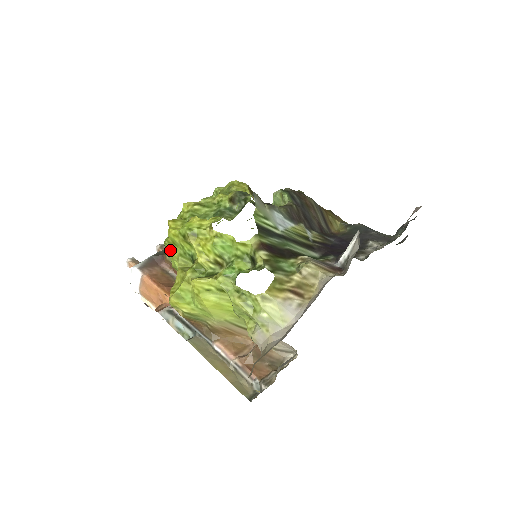
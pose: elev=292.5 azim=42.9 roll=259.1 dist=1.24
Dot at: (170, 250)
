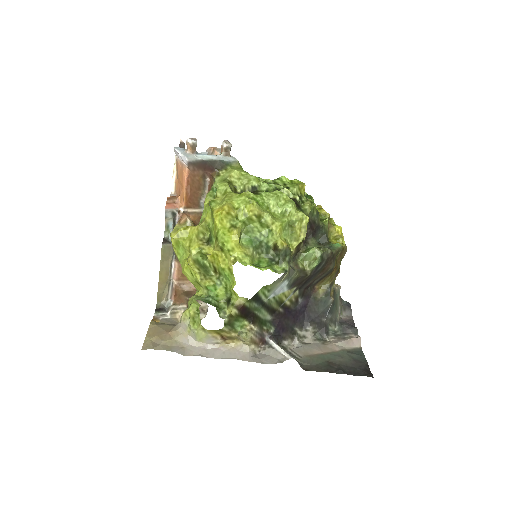
Dot at: (209, 208)
